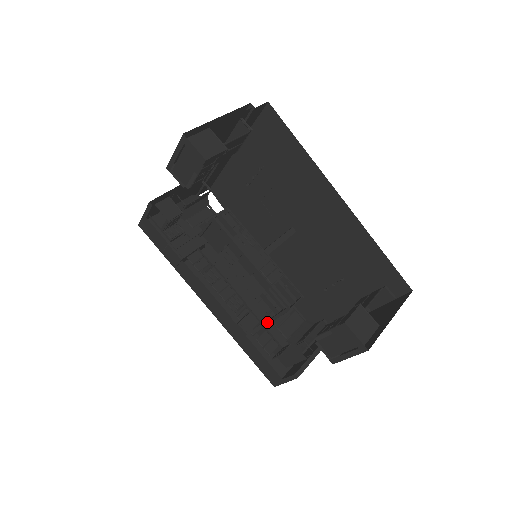
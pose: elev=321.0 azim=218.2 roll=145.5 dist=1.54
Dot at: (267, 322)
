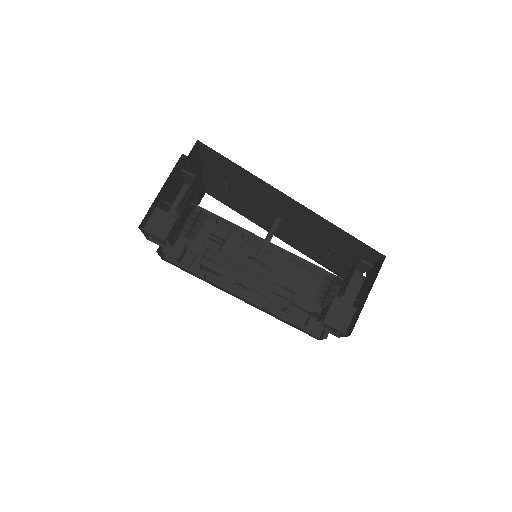
Dot at: occluded
